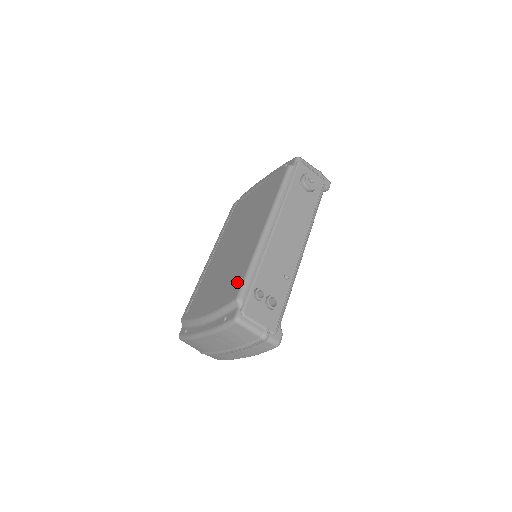
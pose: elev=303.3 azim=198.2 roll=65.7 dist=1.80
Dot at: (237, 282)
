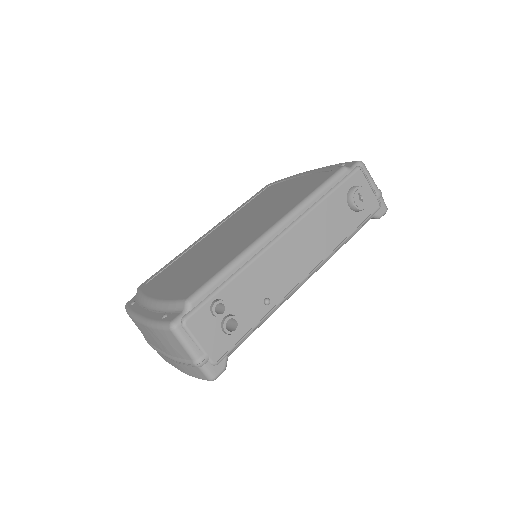
Dot at: (202, 279)
